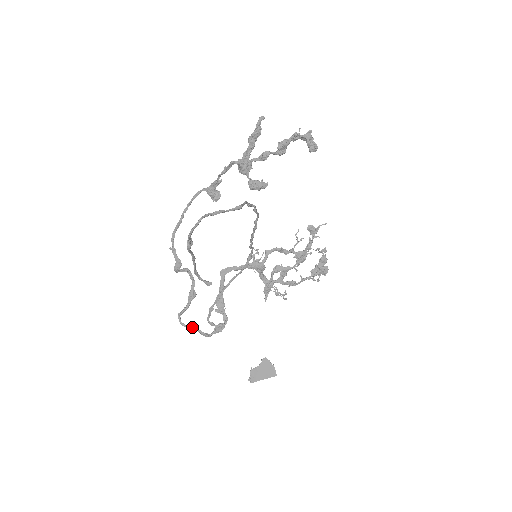
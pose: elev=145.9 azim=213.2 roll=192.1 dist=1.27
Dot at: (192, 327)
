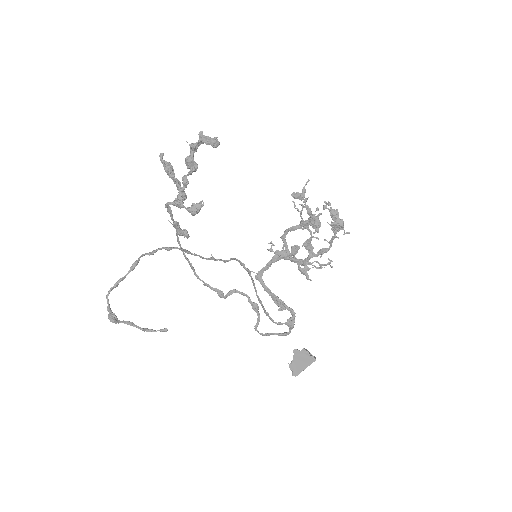
Dot at: (268, 334)
